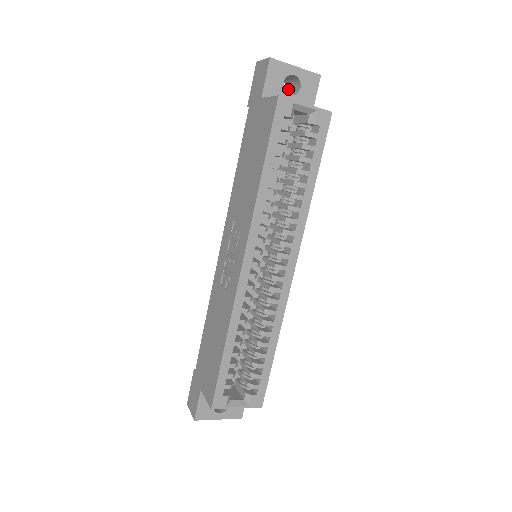
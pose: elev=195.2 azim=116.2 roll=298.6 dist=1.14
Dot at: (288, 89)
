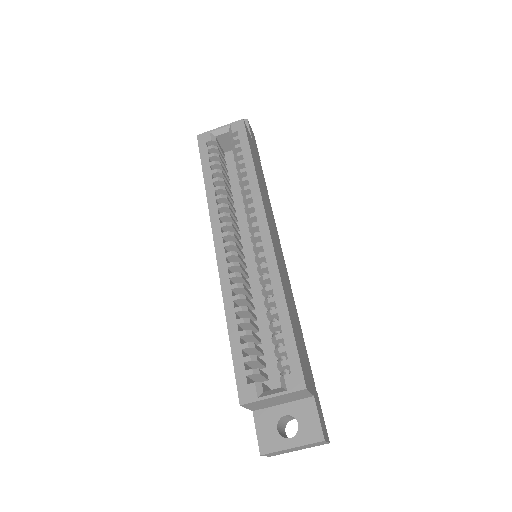
Dot at: occluded
